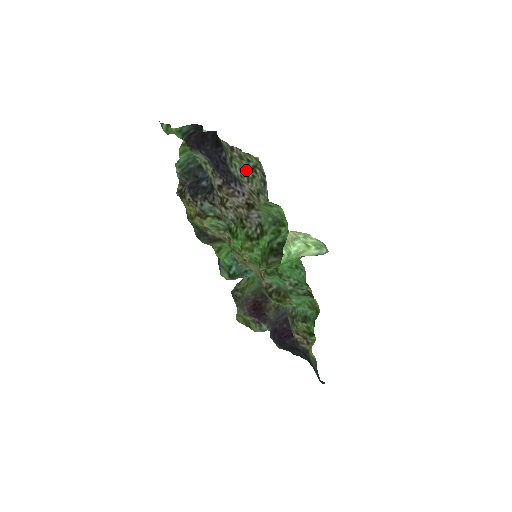
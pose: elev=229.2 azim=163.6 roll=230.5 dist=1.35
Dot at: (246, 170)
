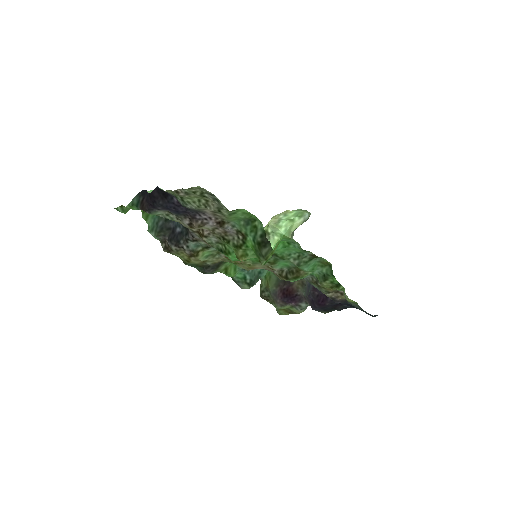
Dot at: (198, 200)
